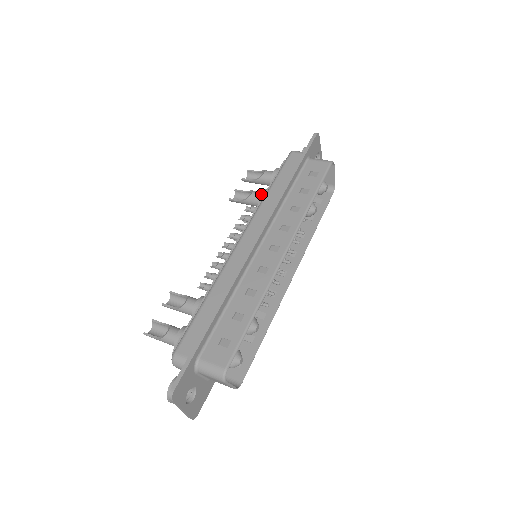
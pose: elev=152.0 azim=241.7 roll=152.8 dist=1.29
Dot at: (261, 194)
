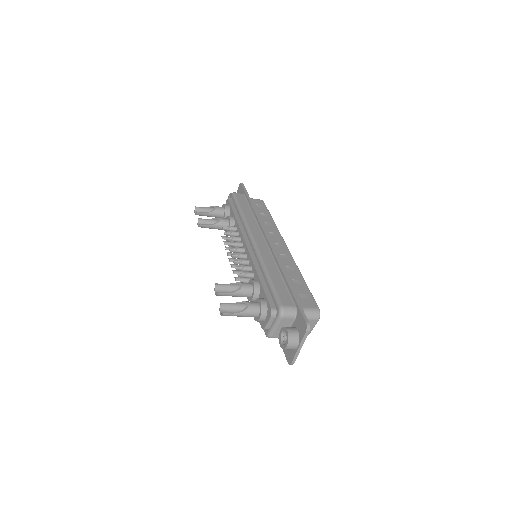
Dot at: (231, 218)
